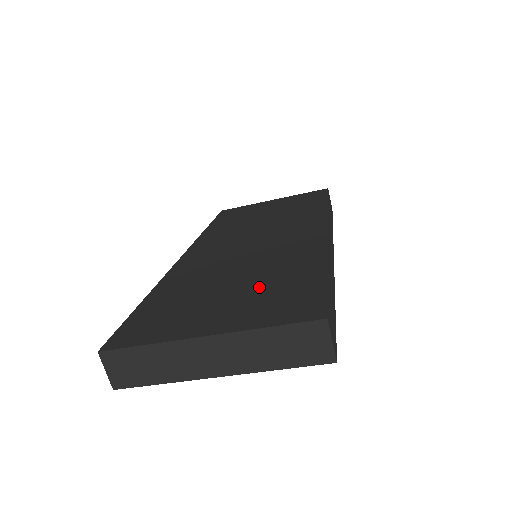
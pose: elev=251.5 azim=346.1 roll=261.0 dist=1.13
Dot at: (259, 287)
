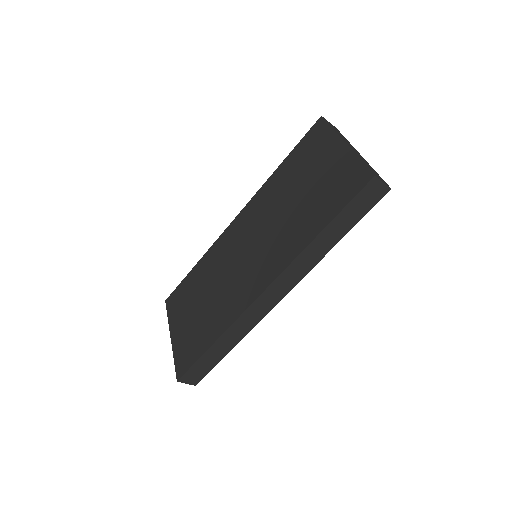
Dot at: (198, 323)
